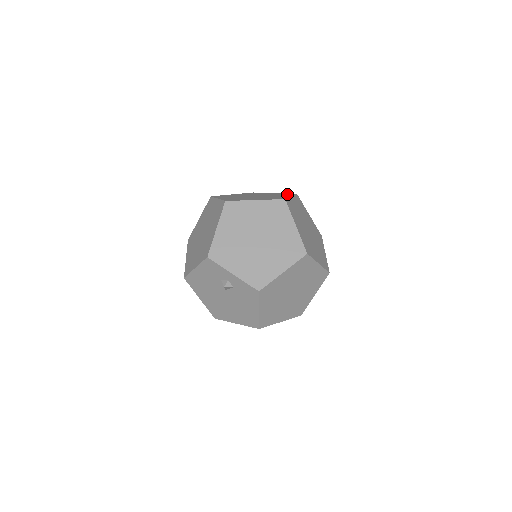
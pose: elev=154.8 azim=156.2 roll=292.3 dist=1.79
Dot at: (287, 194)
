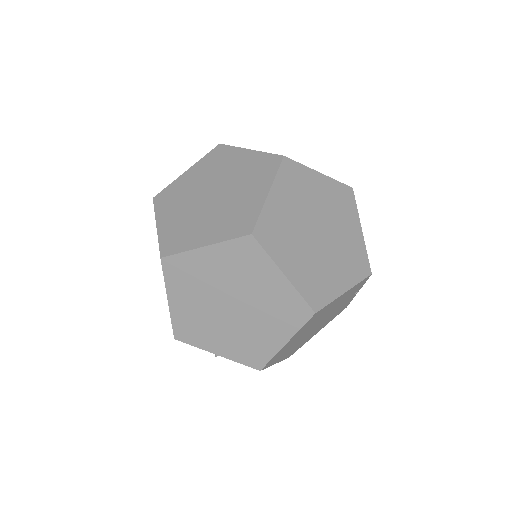
Dot at: (266, 167)
